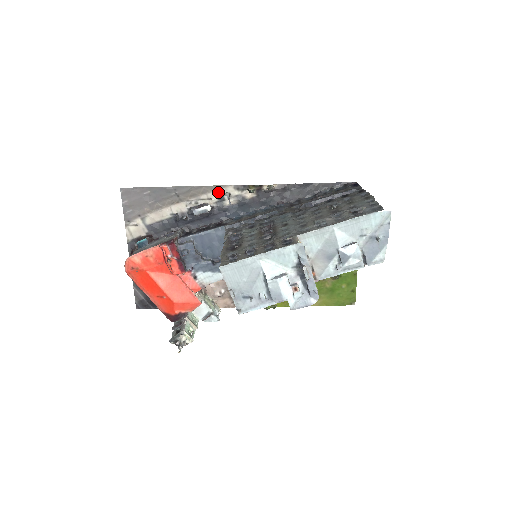
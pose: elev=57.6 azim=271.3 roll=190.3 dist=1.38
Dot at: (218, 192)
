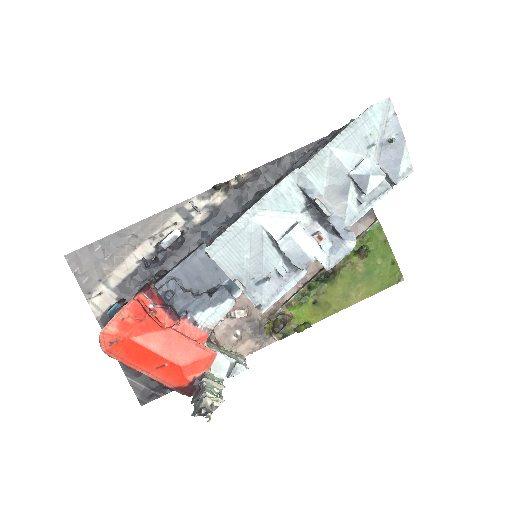
Dot at: (181, 211)
